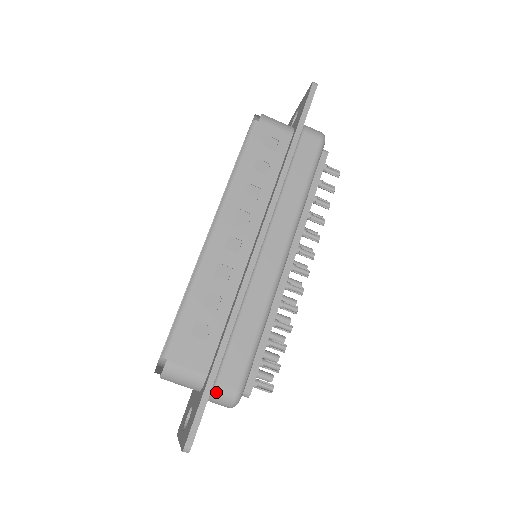
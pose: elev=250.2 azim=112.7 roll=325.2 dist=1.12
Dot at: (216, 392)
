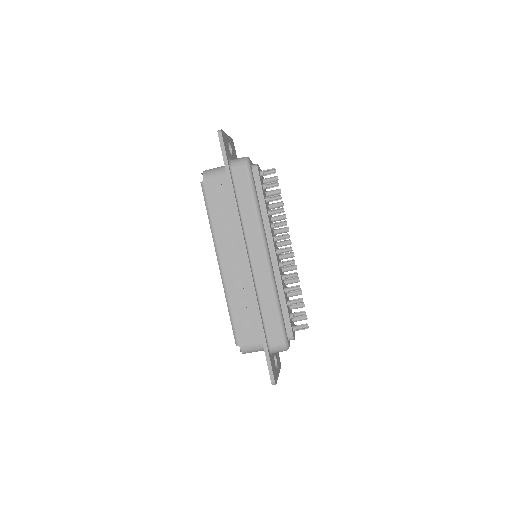
Dot at: (273, 349)
